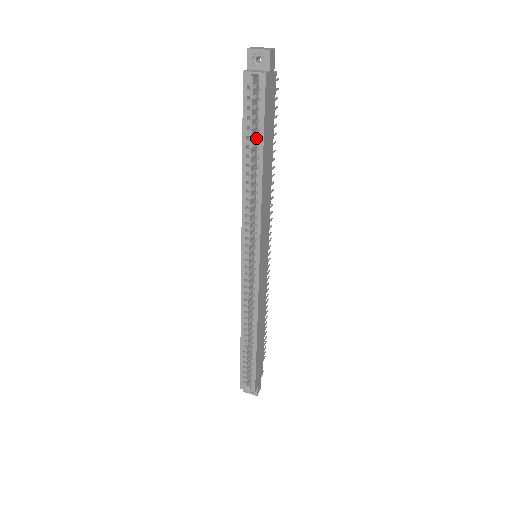
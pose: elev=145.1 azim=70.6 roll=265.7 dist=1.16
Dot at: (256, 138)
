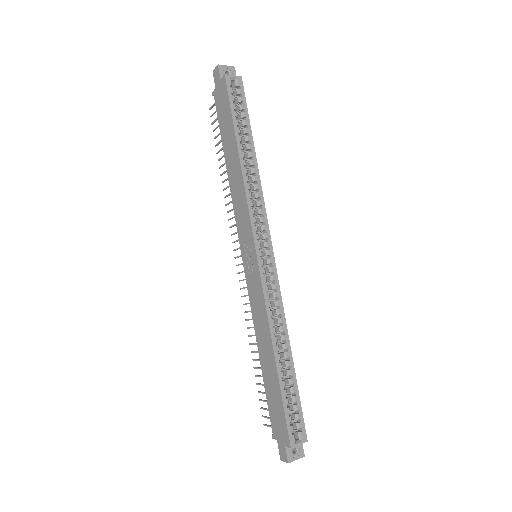
Dot at: occluded
